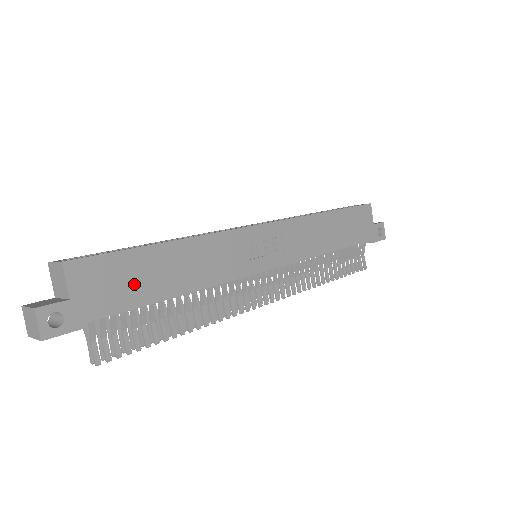
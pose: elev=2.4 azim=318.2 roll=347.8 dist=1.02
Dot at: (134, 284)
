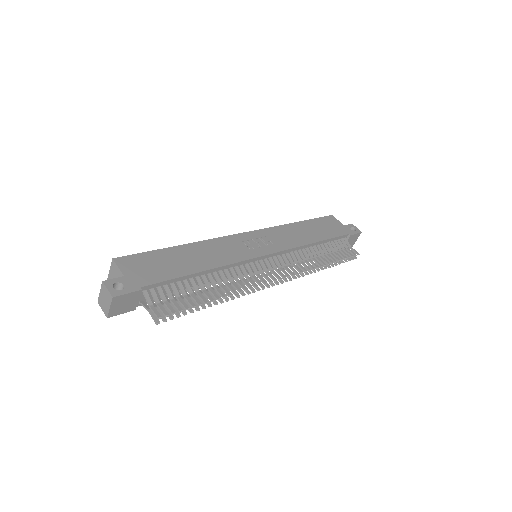
Dot at: (166, 267)
